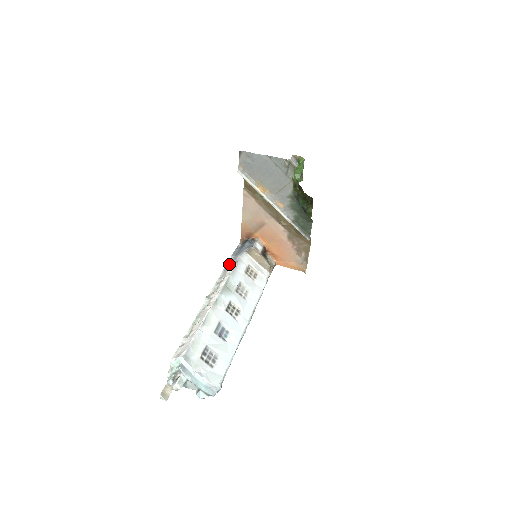
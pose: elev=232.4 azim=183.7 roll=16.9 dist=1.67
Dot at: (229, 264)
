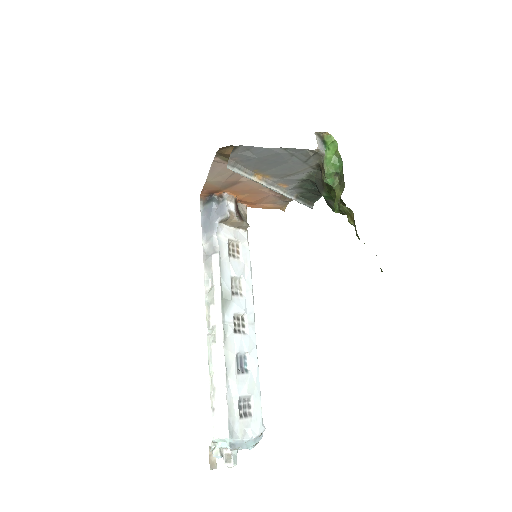
Dot at: (207, 253)
